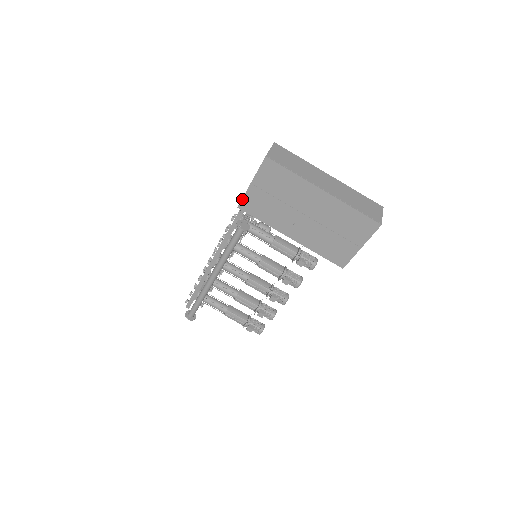
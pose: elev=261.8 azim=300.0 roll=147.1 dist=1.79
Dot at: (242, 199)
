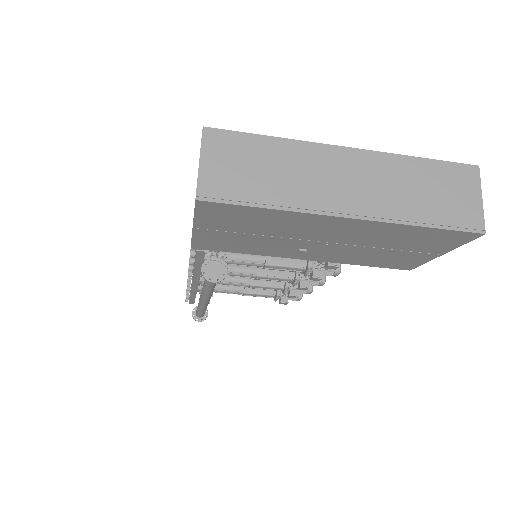
Dot at: (191, 241)
